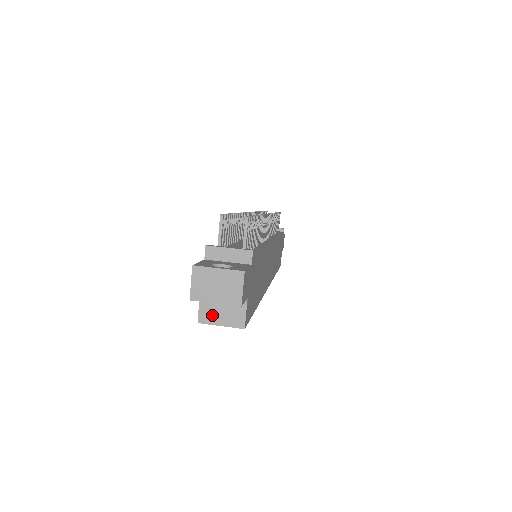
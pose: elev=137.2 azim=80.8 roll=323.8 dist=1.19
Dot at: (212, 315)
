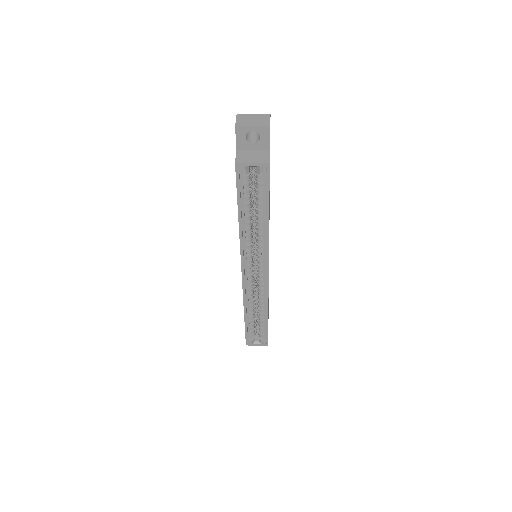
Dot at: (245, 158)
